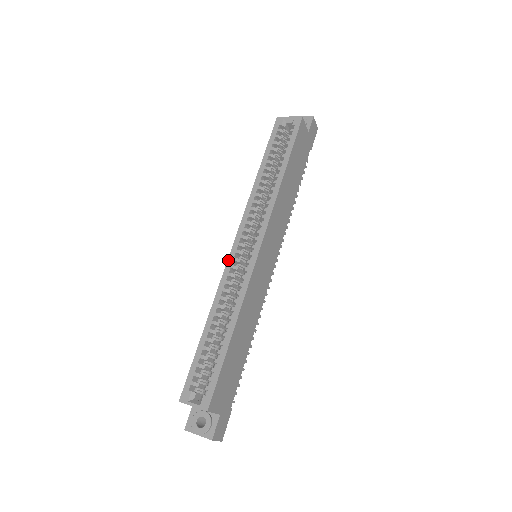
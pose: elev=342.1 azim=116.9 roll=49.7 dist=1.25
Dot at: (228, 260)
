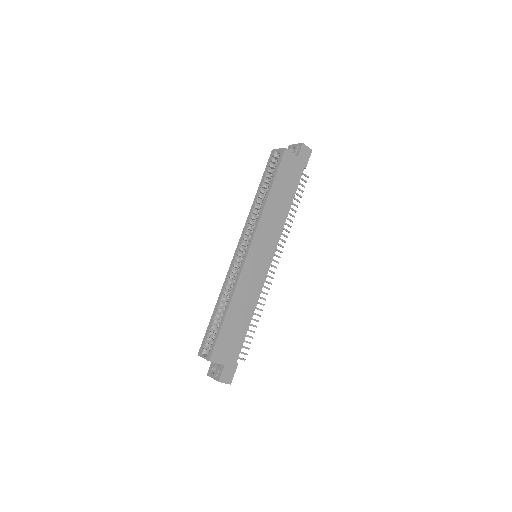
Dot at: (232, 261)
